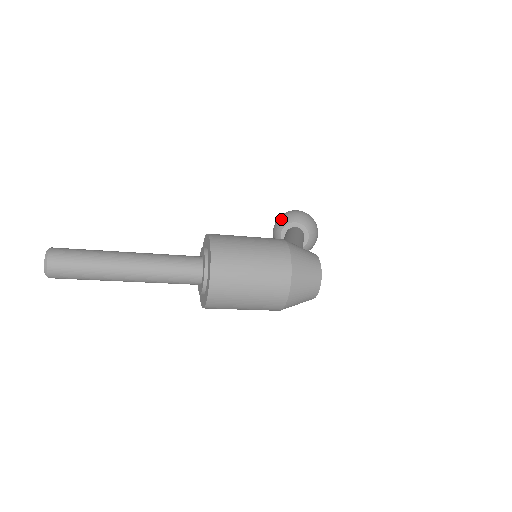
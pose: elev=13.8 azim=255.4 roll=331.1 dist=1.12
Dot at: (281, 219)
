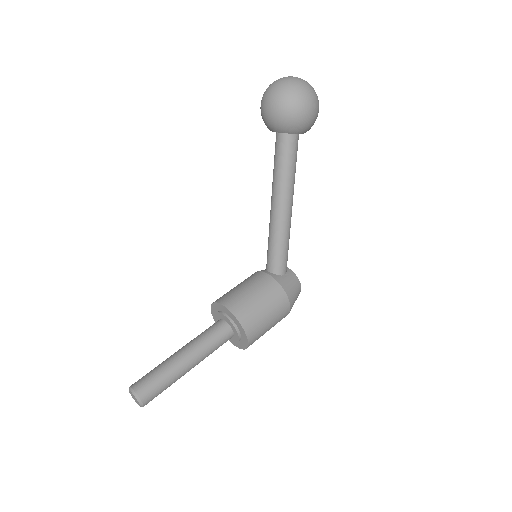
Dot at: (287, 123)
